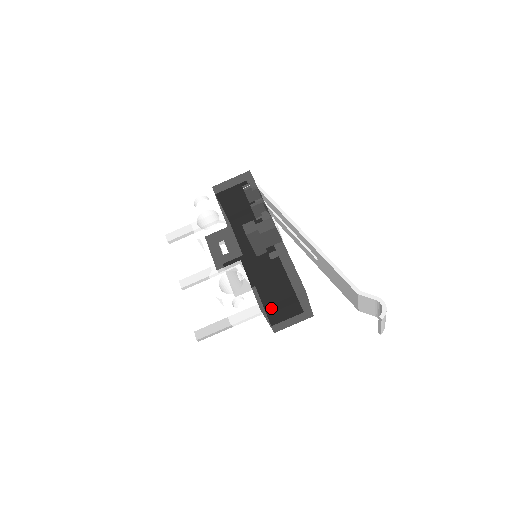
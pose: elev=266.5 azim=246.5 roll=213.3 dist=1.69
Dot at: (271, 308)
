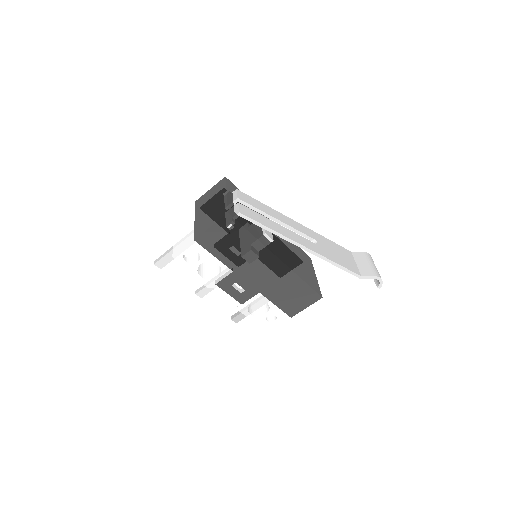
Dot at: occluded
